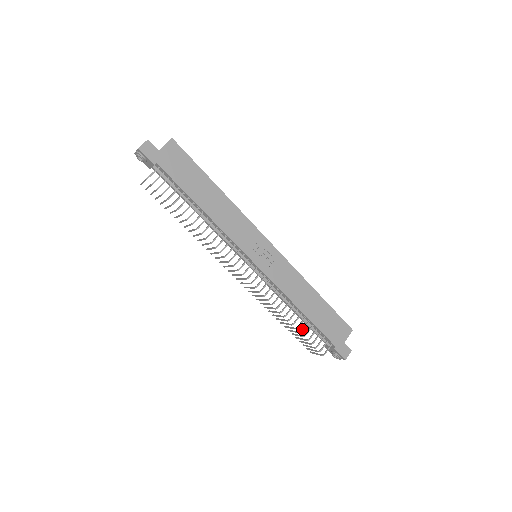
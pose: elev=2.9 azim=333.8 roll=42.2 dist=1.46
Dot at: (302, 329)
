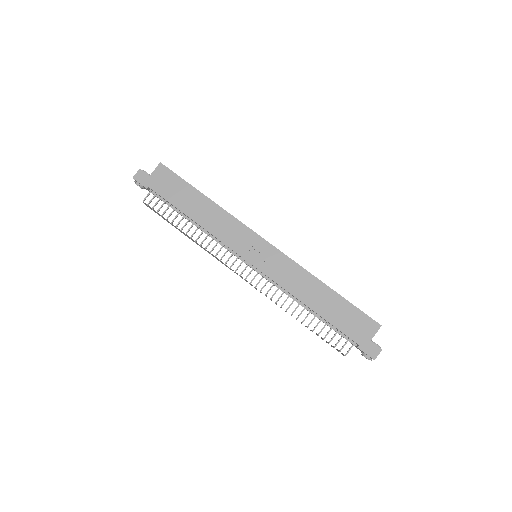
Dot at: (314, 327)
